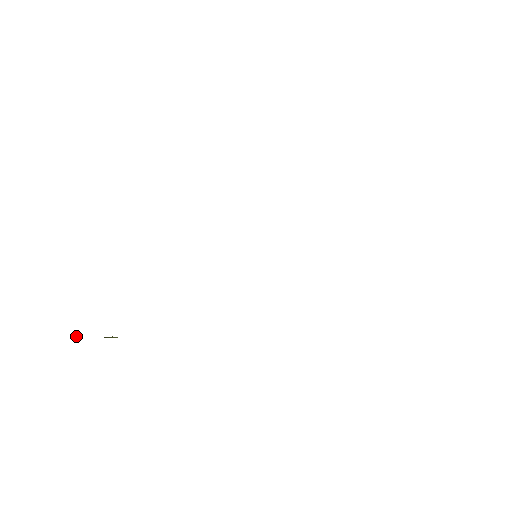
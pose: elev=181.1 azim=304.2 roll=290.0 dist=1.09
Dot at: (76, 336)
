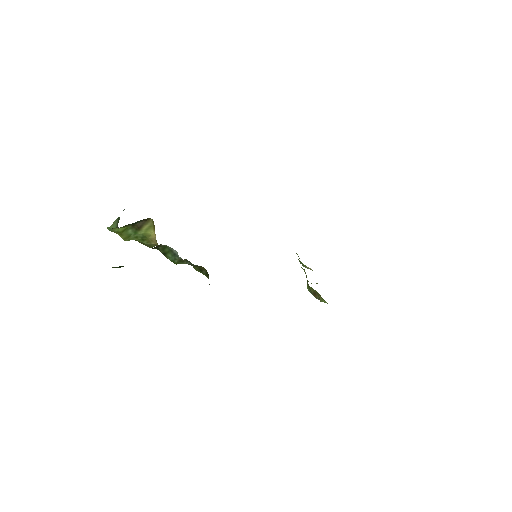
Dot at: (114, 221)
